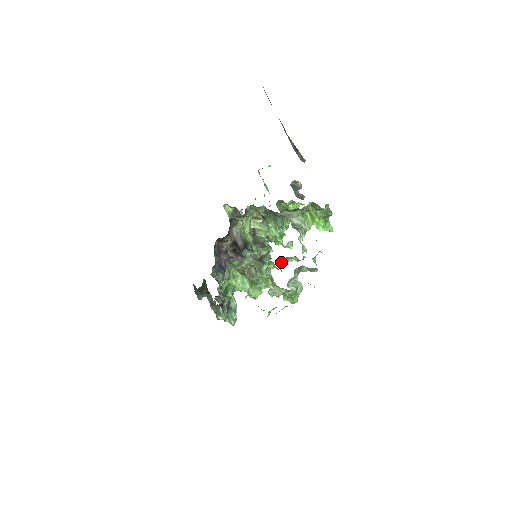
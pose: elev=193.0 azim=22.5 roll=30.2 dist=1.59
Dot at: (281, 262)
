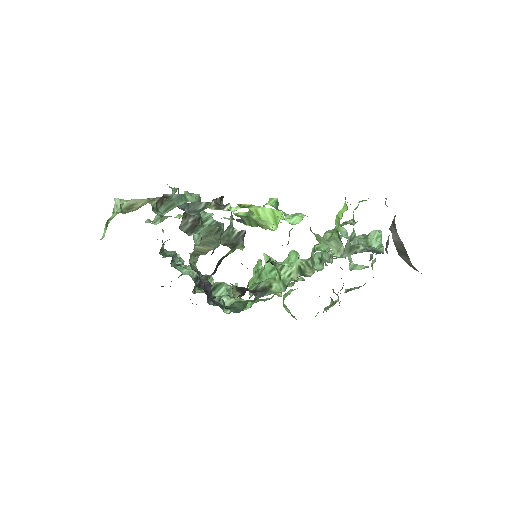
Dot at: (319, 254)
